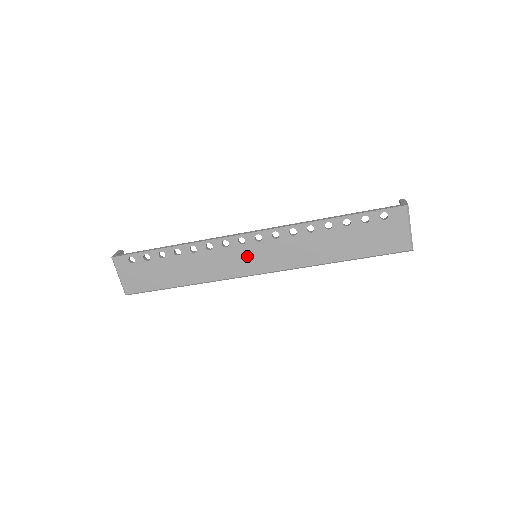
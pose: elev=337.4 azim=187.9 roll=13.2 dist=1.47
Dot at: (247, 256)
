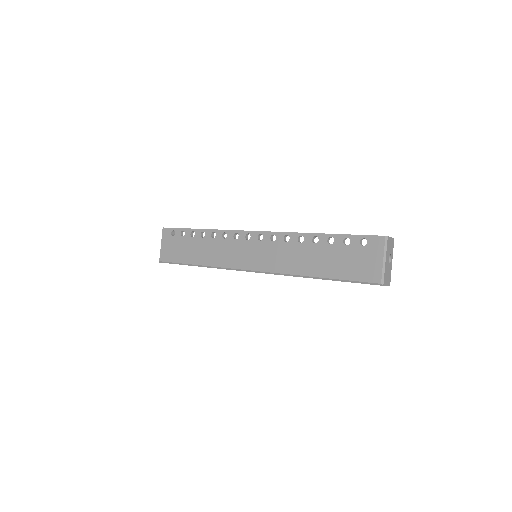
Dot at: (247, 251)
